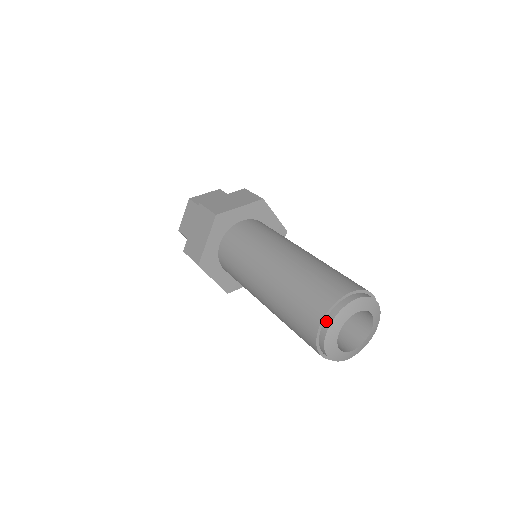
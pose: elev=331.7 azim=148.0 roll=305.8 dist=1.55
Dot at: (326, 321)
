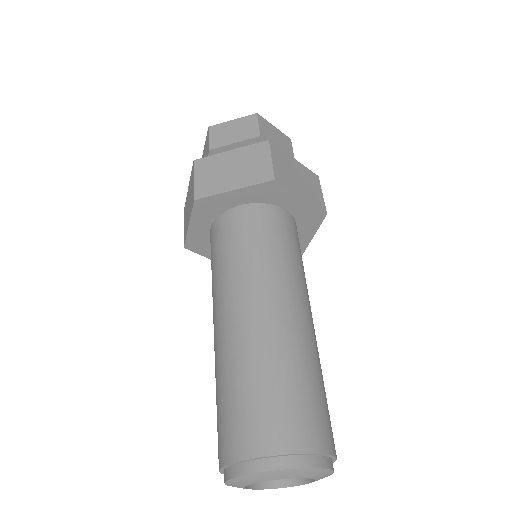
Dot at: (273, 460)
